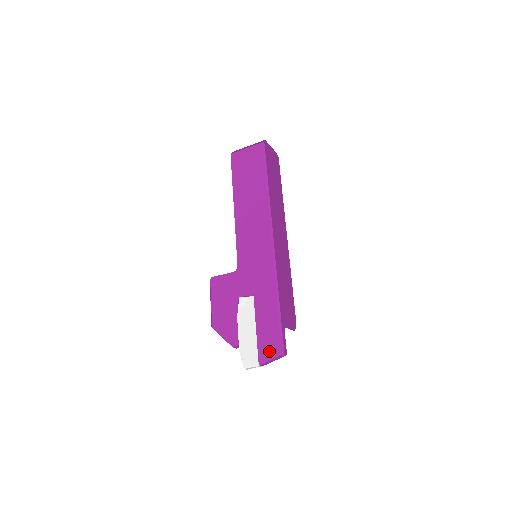
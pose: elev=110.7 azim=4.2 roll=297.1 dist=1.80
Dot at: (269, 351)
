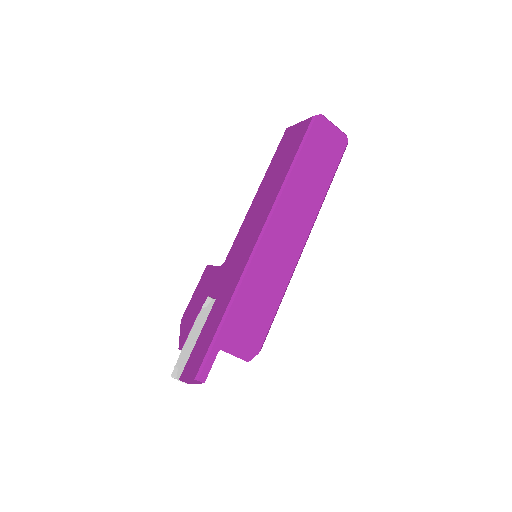
Dot at: (191, 369)
